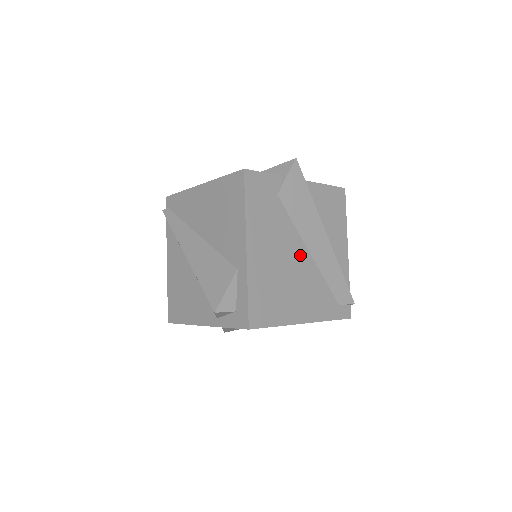
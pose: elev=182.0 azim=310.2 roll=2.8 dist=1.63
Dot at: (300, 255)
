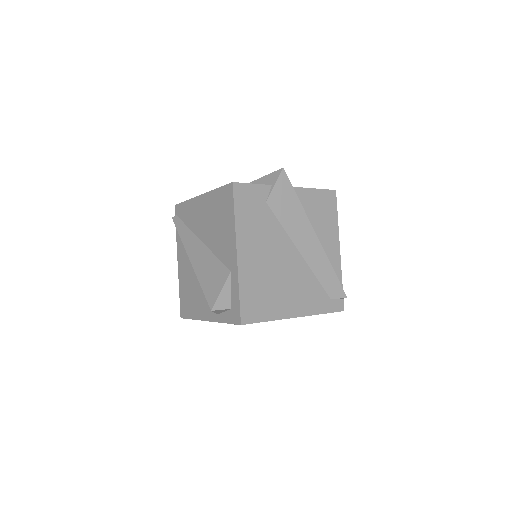
Dot at: (290, 256)
